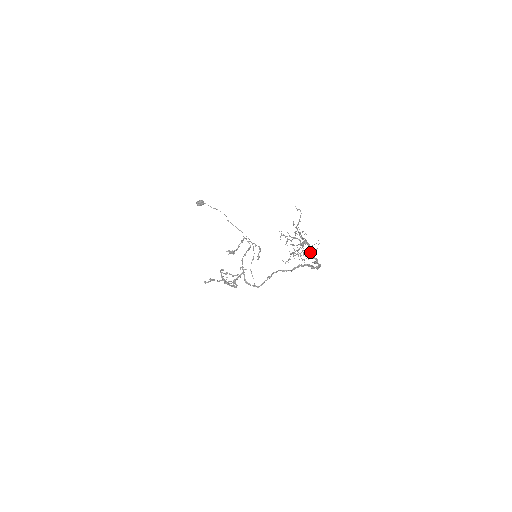
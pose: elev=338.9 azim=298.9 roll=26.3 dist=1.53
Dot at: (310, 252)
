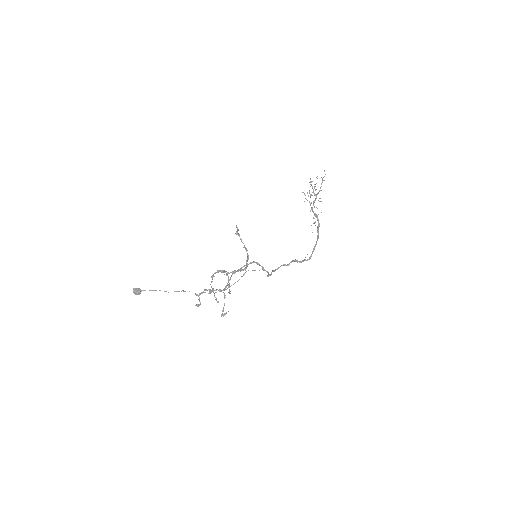
Dot at: (316, 214)
